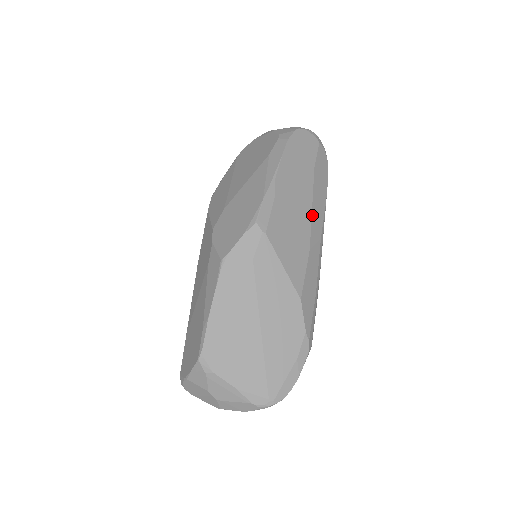
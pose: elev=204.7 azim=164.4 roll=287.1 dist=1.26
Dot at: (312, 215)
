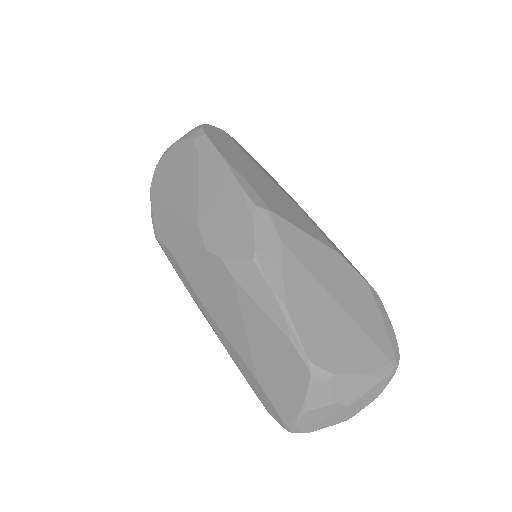
Dot at: (278, 186)
